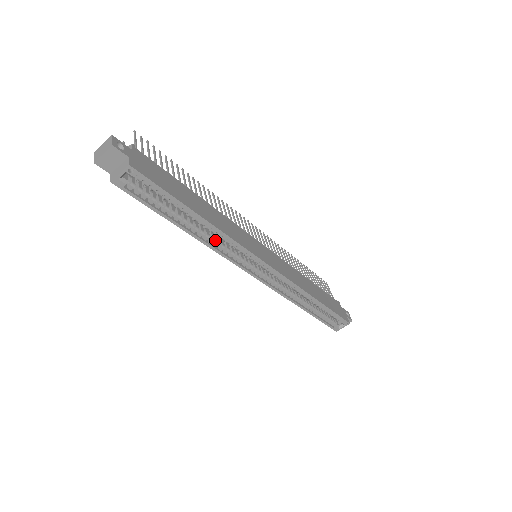
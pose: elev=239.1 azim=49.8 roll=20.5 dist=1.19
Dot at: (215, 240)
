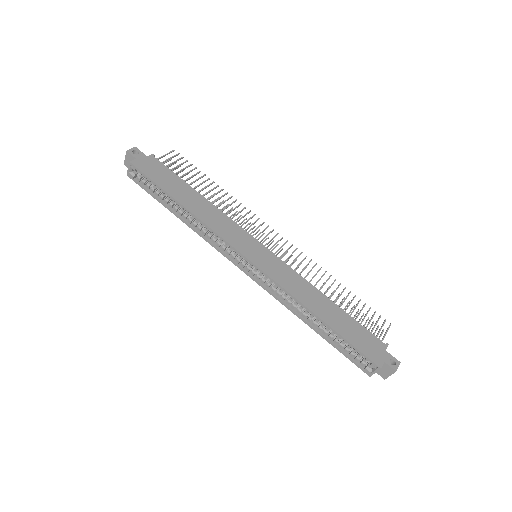
Dot at: (204, 229)
